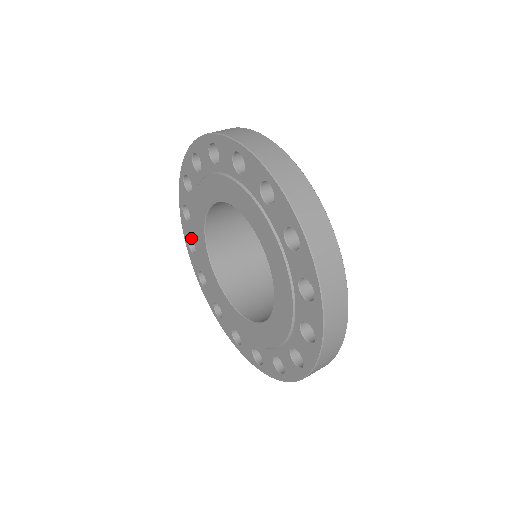
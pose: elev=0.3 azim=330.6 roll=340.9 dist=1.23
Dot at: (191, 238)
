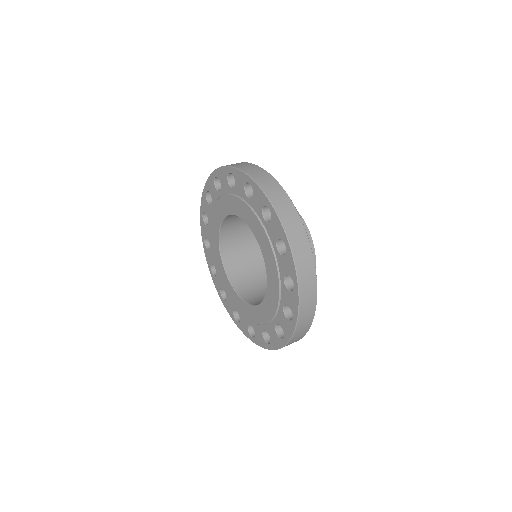
Dot at: (211, 196)
